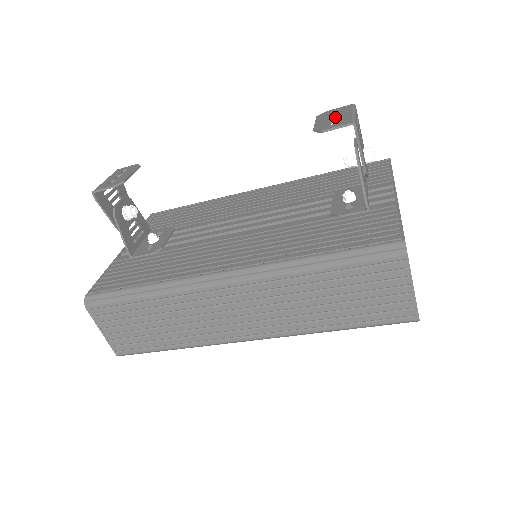
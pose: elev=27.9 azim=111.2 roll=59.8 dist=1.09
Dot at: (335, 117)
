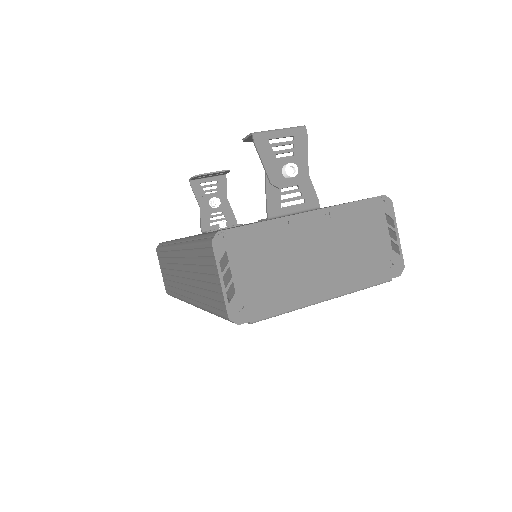
Dot at: occluded
